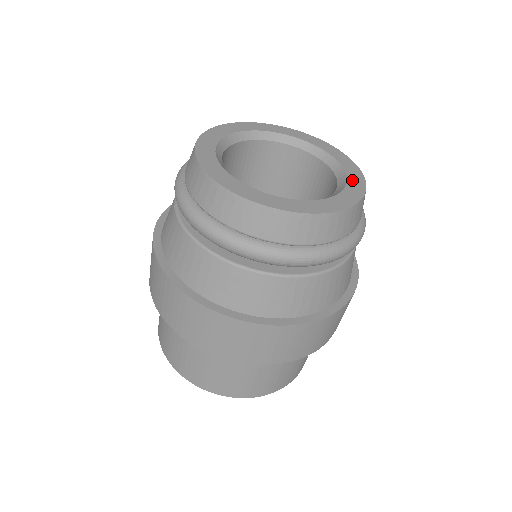
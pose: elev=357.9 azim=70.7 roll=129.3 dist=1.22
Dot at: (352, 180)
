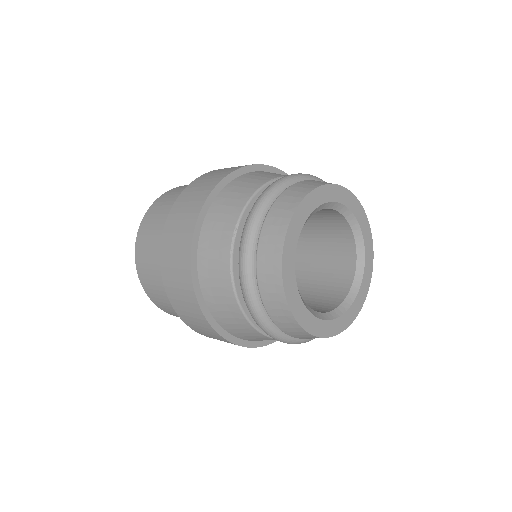
Dot at: (367, 263)
